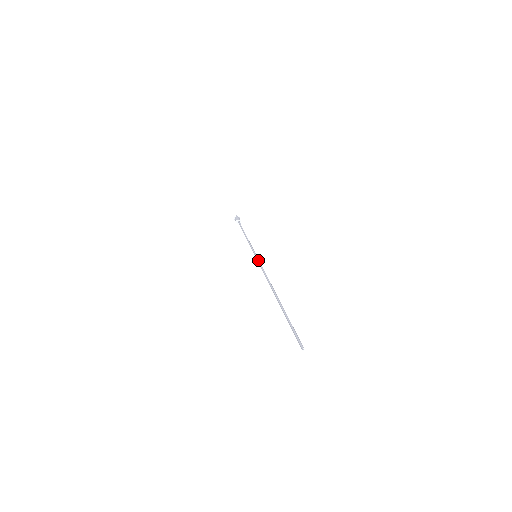
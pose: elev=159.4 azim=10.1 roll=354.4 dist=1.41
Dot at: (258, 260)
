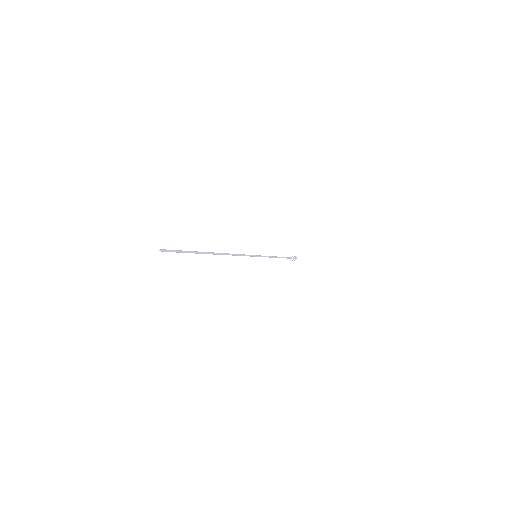
Dot at: occluded
